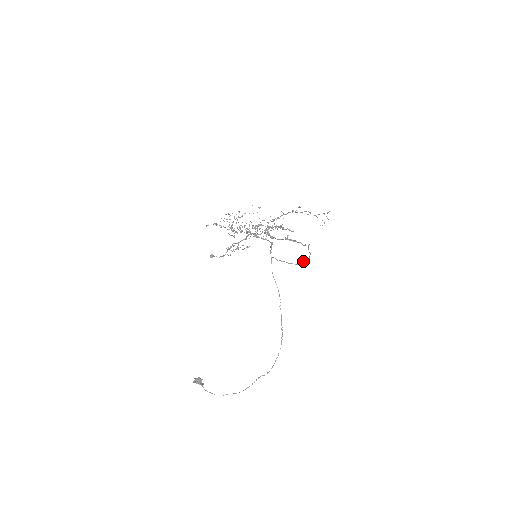
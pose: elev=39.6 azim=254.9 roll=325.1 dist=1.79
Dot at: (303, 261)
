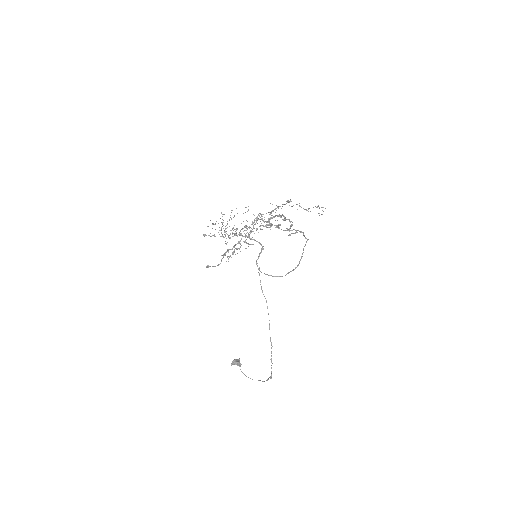
Dot at: (288, 272)
